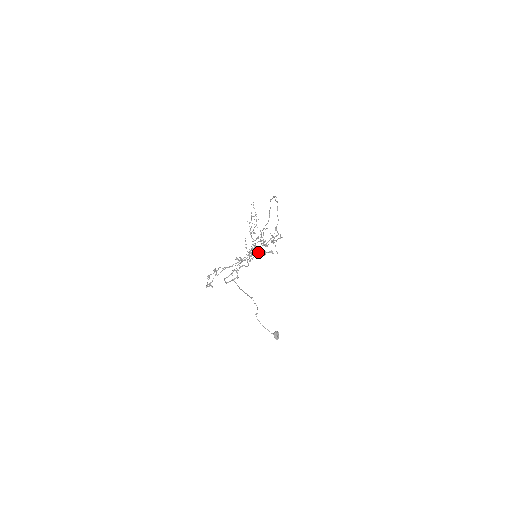
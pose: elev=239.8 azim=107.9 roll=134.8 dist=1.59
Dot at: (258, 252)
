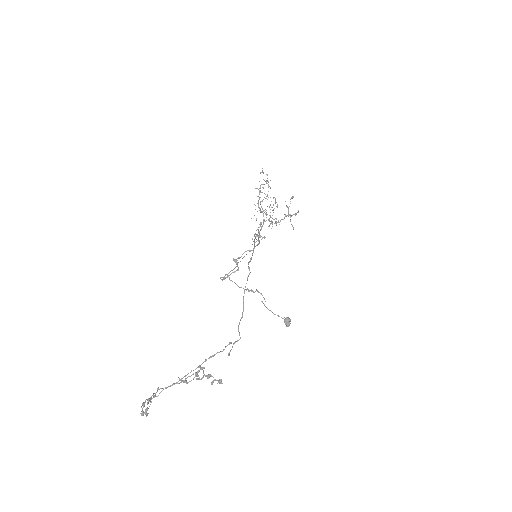
Dot at: (205, 376)
